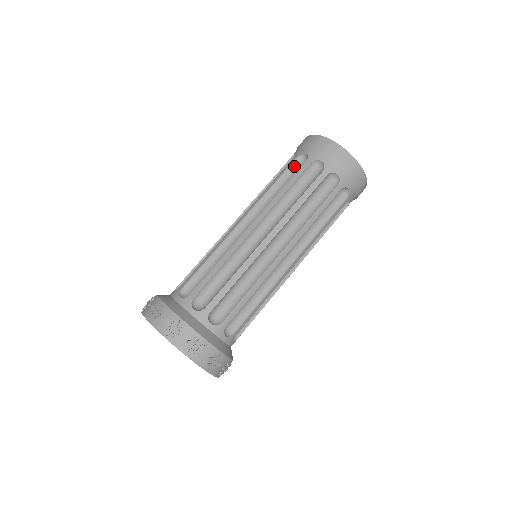
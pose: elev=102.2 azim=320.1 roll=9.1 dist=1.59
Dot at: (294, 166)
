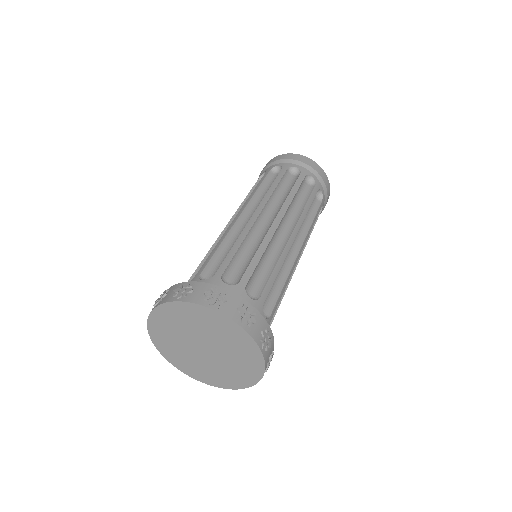
Dot at: (286, 176)
